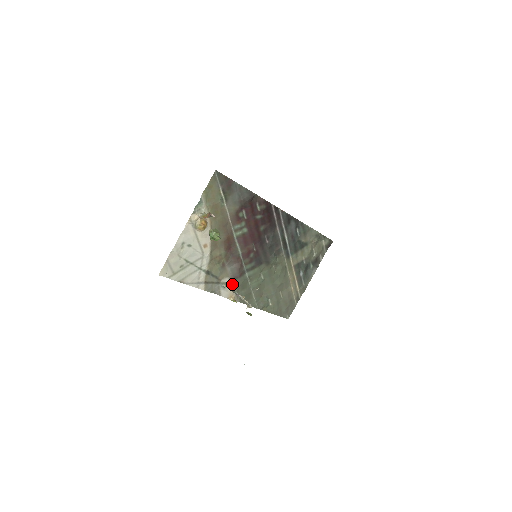
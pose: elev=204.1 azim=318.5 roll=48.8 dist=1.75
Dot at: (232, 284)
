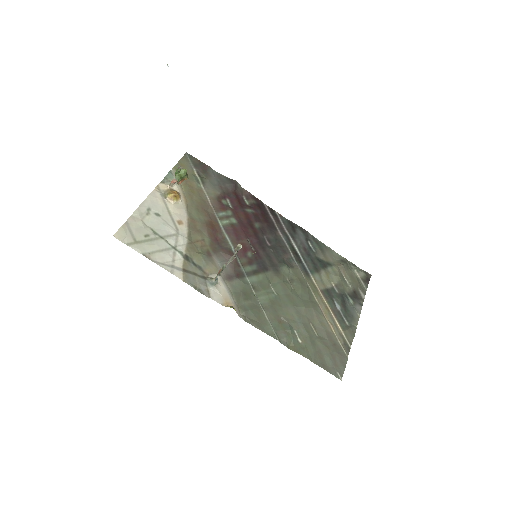
Dot at: (227, 287)
